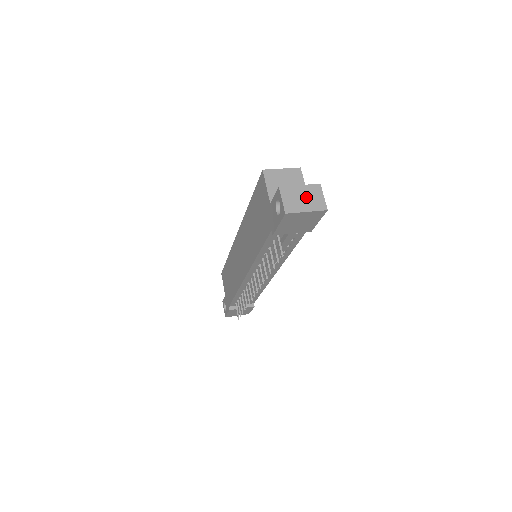
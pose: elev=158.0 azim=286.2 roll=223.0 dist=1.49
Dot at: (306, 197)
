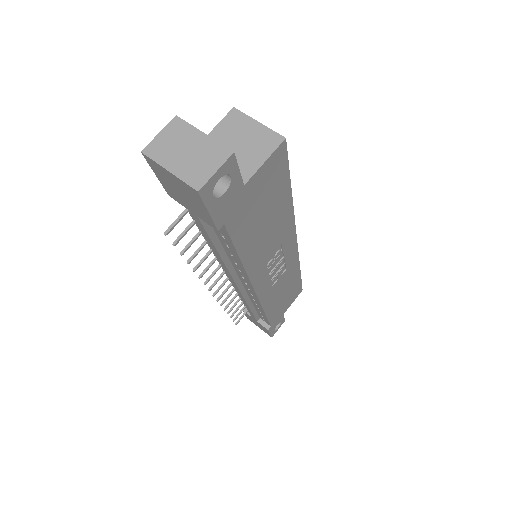
Dot at: (192, 153)
